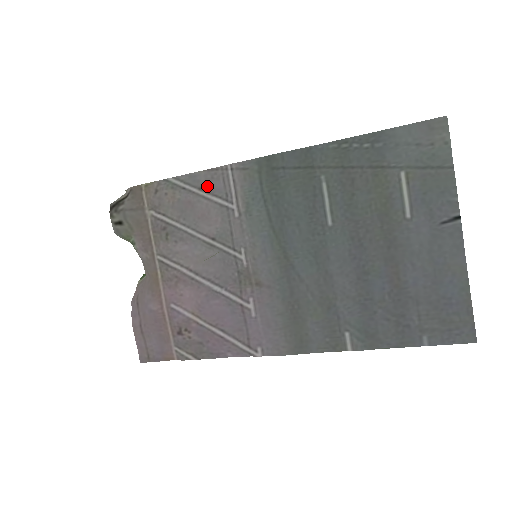
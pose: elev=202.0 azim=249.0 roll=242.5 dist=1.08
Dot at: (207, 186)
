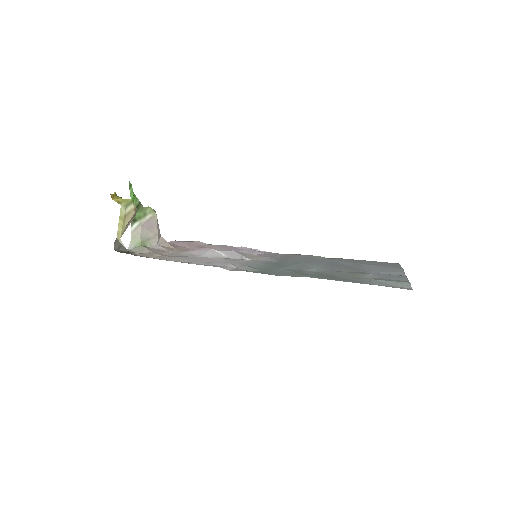
Dot at: (209, 263)
